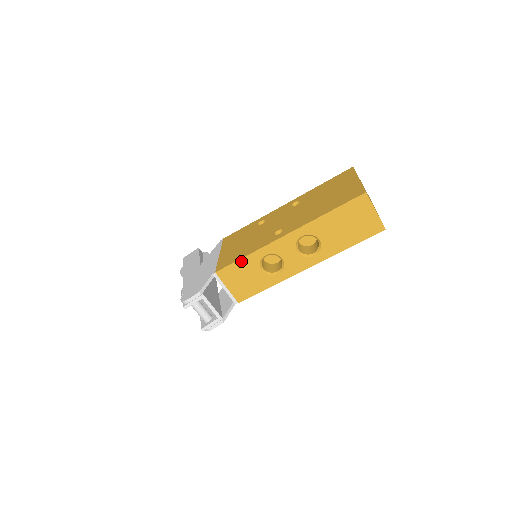
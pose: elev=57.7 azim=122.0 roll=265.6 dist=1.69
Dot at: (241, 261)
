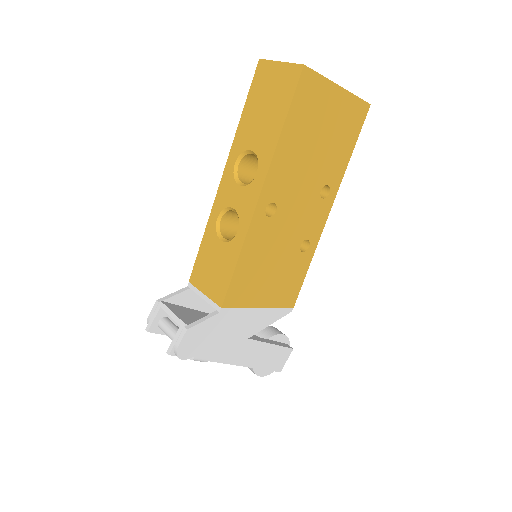
Dot at: (202, 247)
